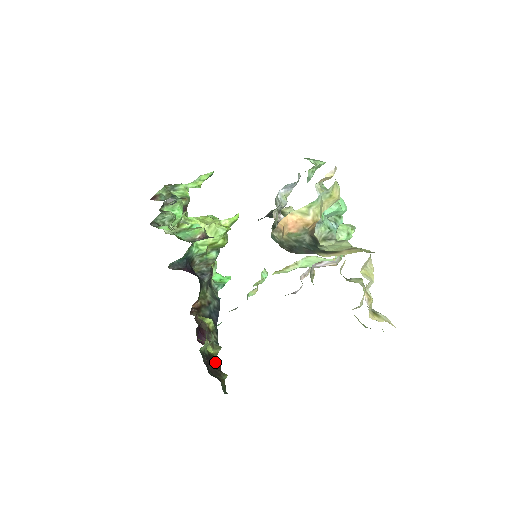
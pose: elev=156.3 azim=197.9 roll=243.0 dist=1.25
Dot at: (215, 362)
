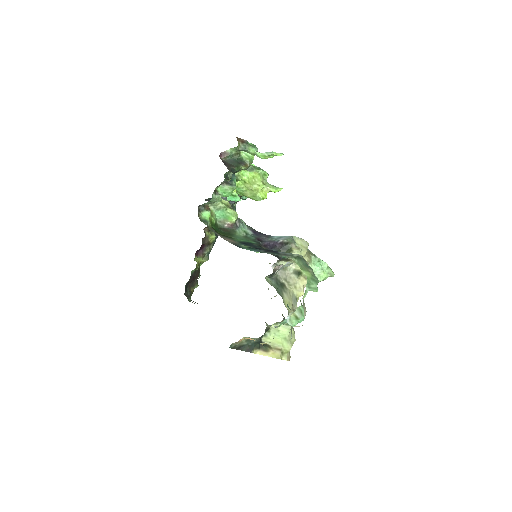
Dot at: (197, 274)
